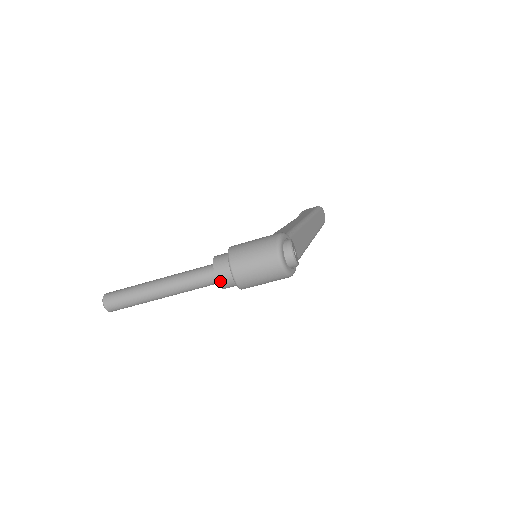
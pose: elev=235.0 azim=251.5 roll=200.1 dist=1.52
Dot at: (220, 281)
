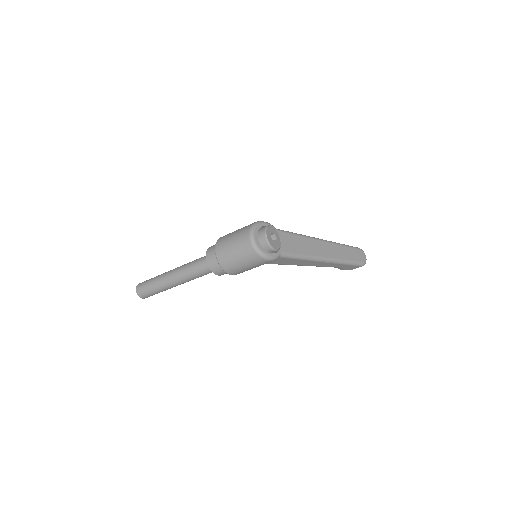
Dot at: (208, 261)
